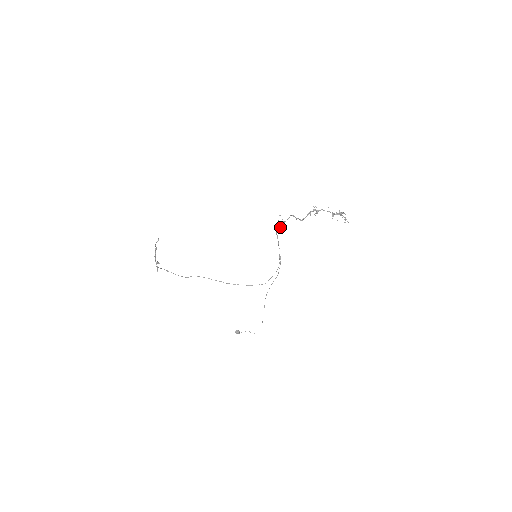
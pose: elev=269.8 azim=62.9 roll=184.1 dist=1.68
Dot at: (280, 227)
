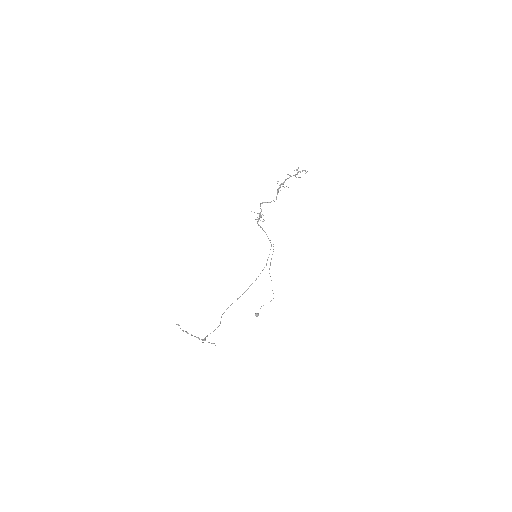
Dot at: occluded
